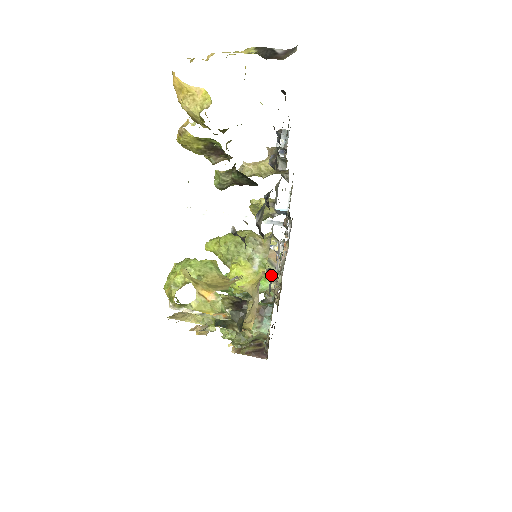
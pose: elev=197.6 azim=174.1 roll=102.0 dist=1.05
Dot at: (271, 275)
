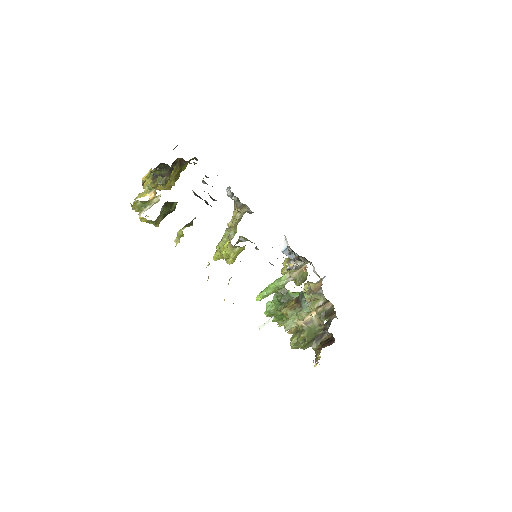
Dot at: occluded
